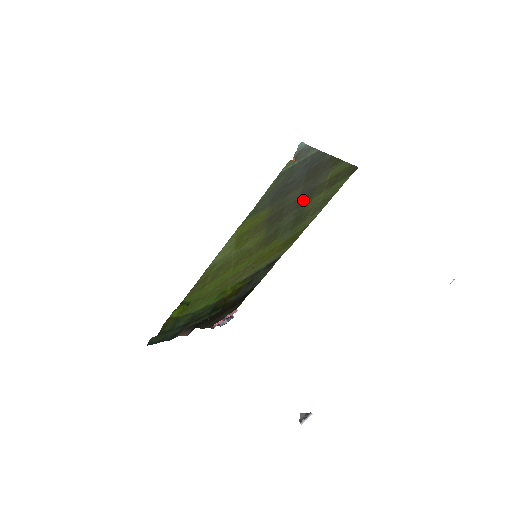
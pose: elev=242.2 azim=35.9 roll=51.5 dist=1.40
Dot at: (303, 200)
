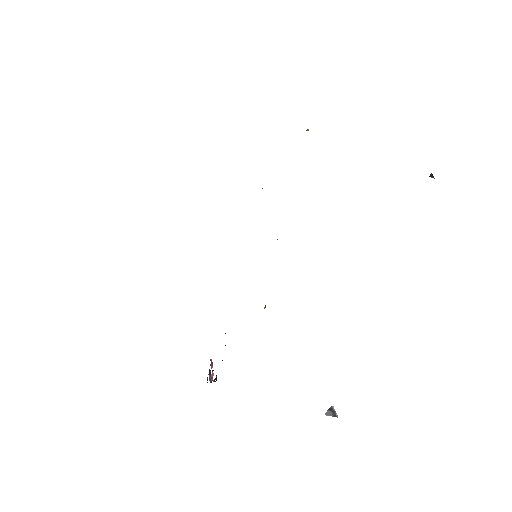
Dot at: occluded
